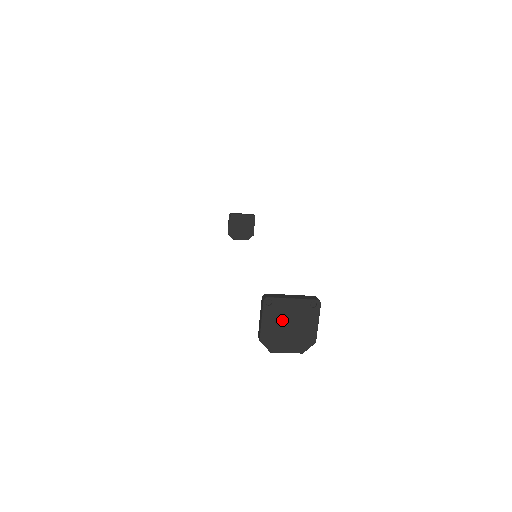
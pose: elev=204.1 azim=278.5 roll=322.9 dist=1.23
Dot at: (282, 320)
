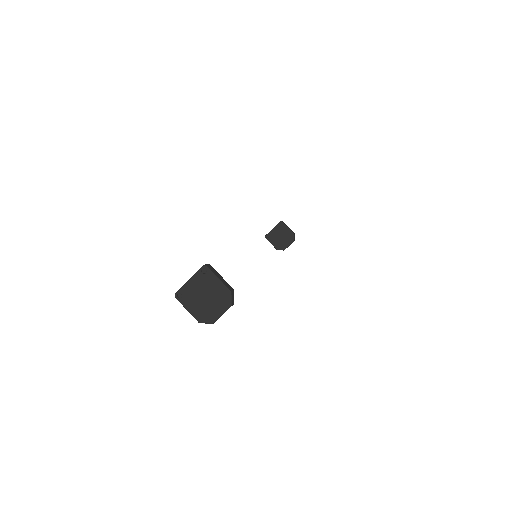
Dot at: (197, 298)
